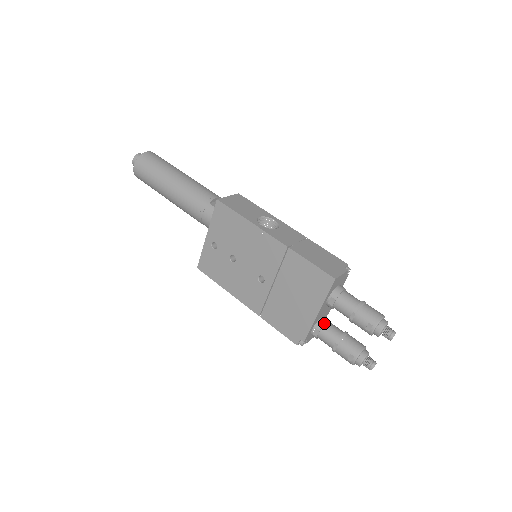
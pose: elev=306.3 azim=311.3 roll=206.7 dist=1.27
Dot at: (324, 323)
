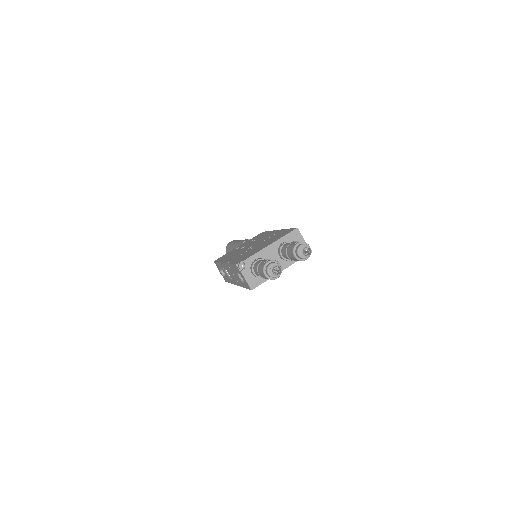
Dot at: occluded
